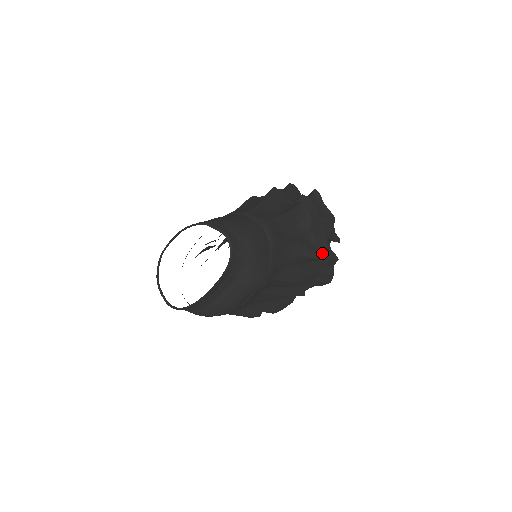
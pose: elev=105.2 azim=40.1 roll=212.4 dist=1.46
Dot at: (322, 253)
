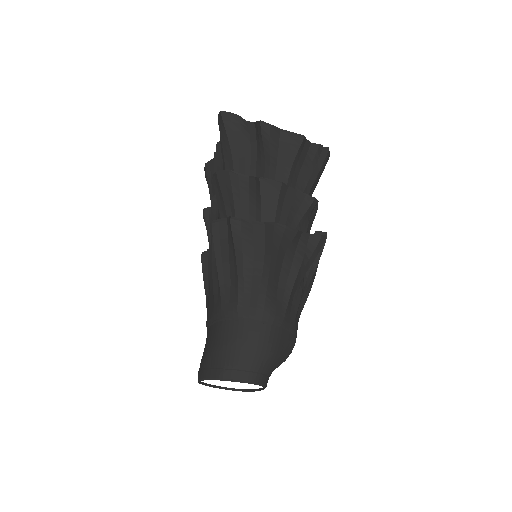
Dot at: (322, 236)
